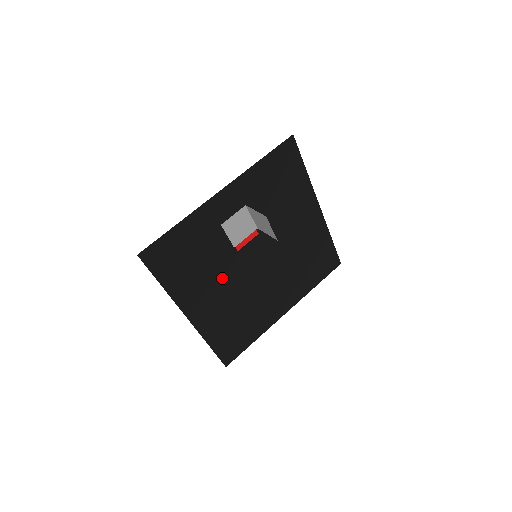
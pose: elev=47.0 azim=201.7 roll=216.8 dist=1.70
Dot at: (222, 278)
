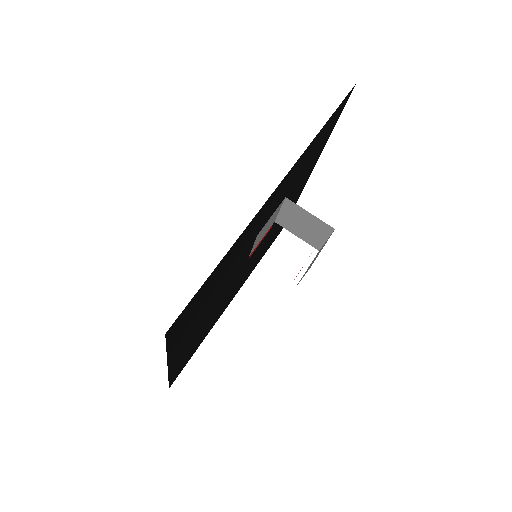
Dot at: (217, 298)
